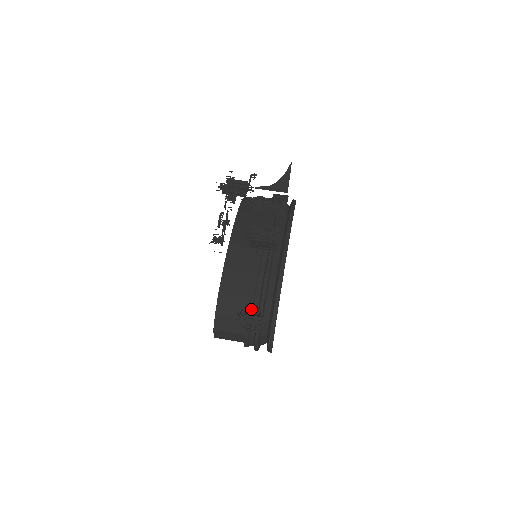
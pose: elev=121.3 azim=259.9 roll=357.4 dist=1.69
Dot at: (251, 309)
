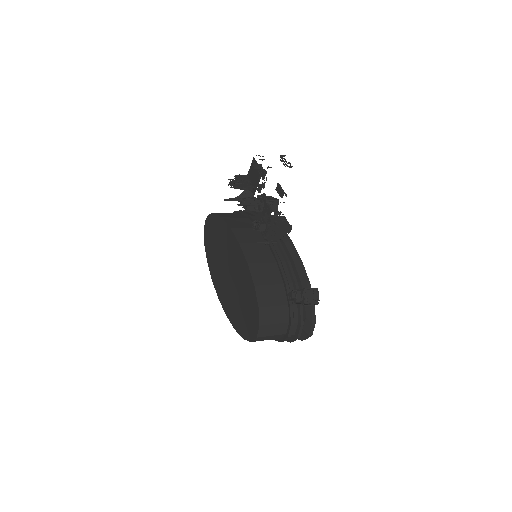
Dot at: occluded
